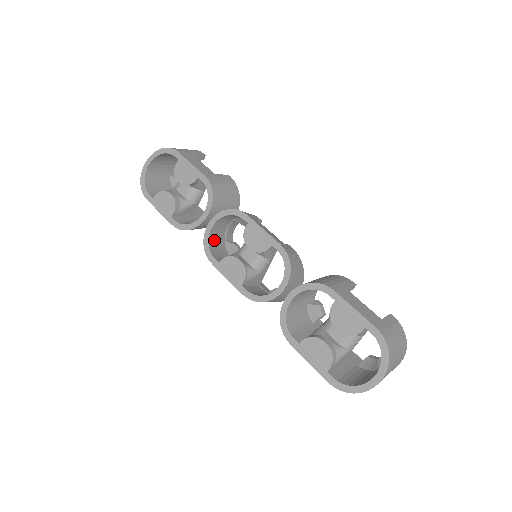
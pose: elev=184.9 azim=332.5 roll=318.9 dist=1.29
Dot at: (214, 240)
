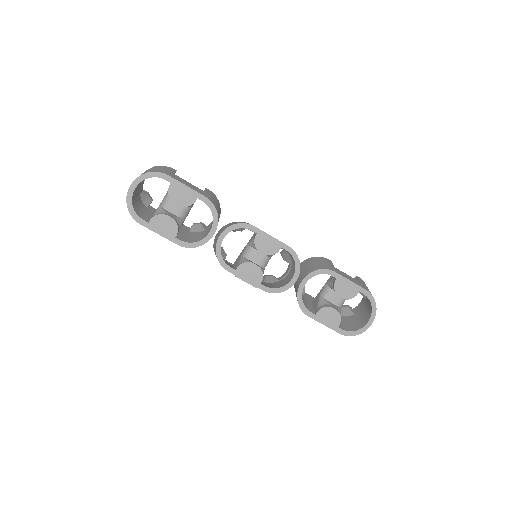
Dot at: occluded
